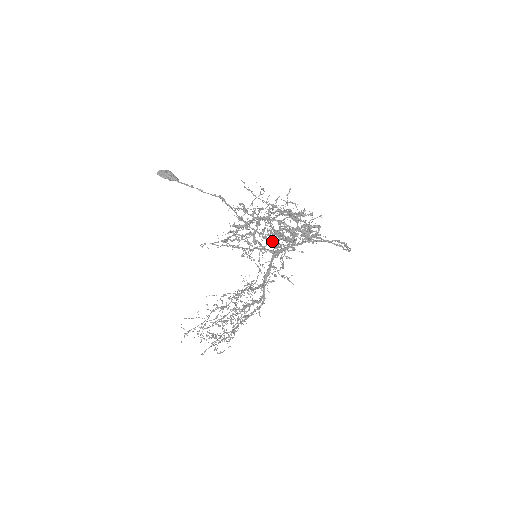
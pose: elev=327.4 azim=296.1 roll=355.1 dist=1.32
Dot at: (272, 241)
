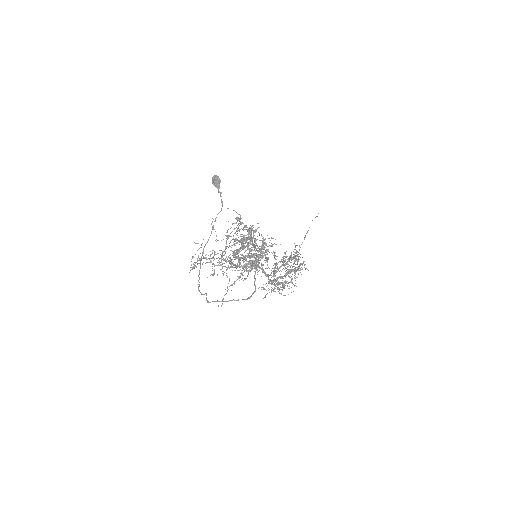
Dot at: occluded
